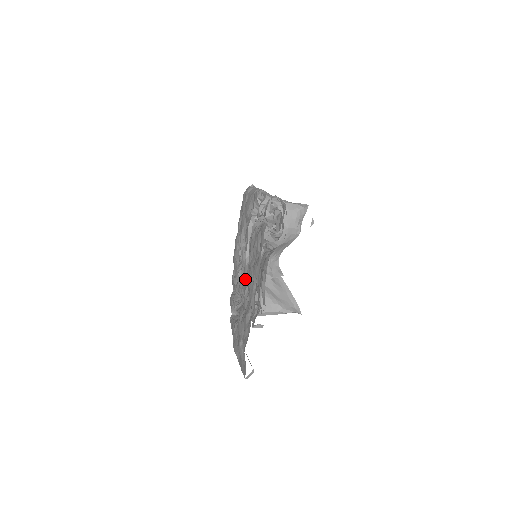
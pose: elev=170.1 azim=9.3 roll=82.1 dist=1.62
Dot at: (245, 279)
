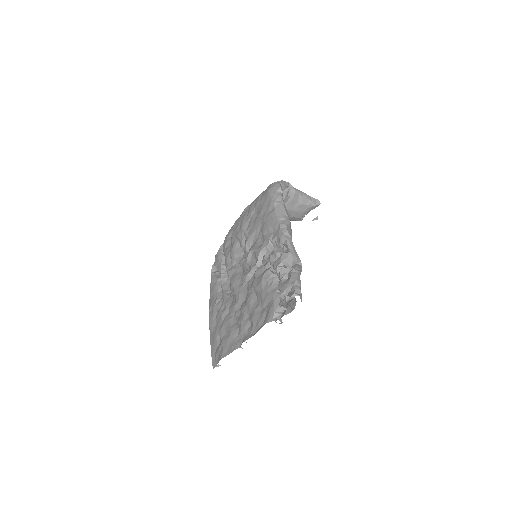
Dot at: (240, 289)
